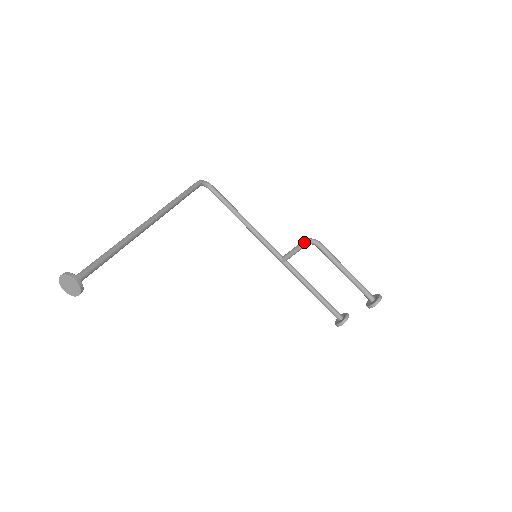
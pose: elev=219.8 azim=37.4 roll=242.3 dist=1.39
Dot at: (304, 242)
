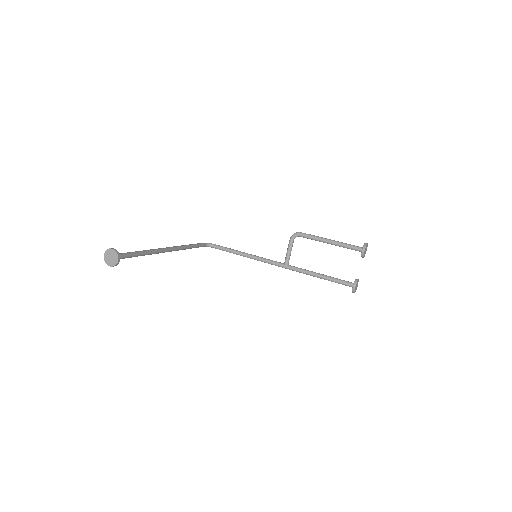
Dot at: (290, 239)
